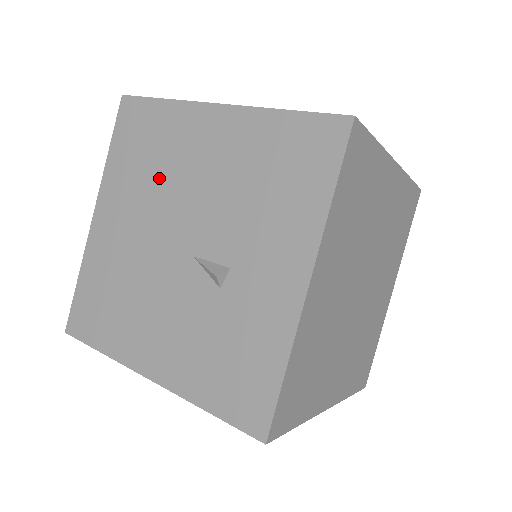
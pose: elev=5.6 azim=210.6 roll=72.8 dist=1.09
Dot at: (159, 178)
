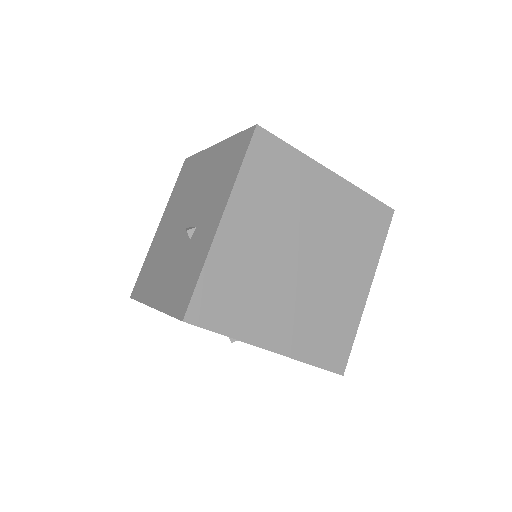
Dot at: (186, 193)
